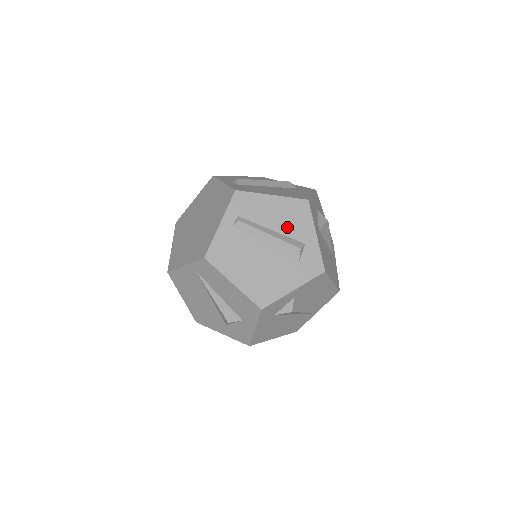
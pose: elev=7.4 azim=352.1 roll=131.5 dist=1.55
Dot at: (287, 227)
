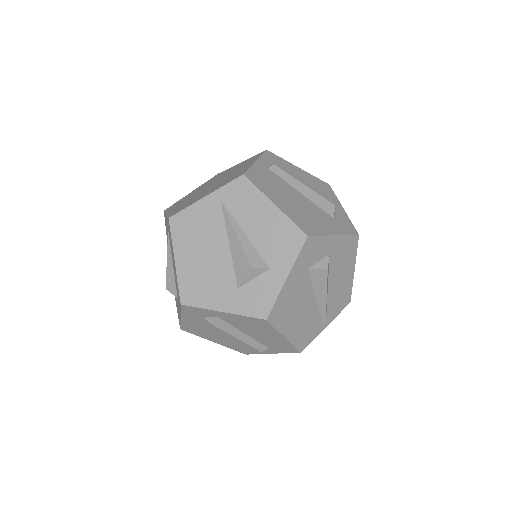
Dot at: (317, 191)
